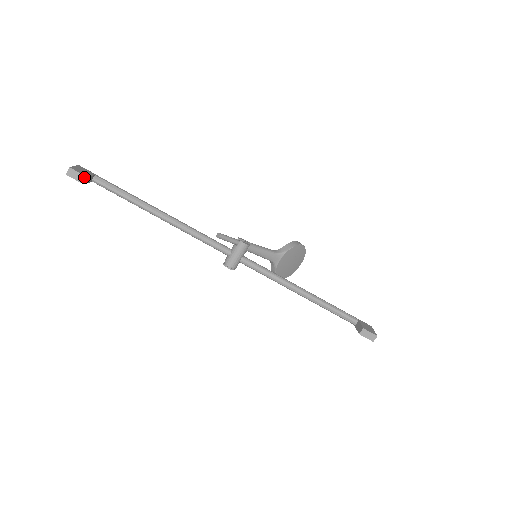
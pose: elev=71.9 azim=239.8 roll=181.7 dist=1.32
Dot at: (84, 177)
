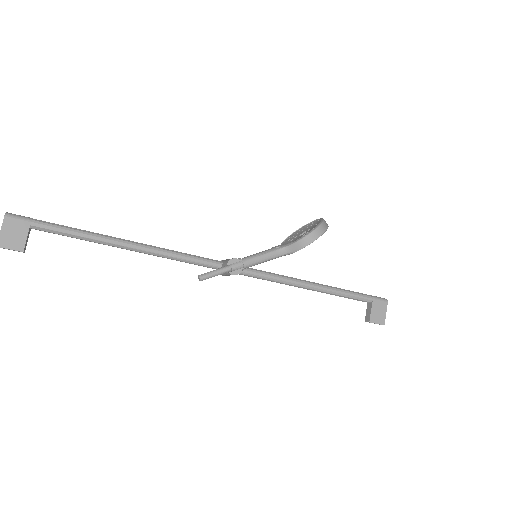
Dot at: (19, 251)
